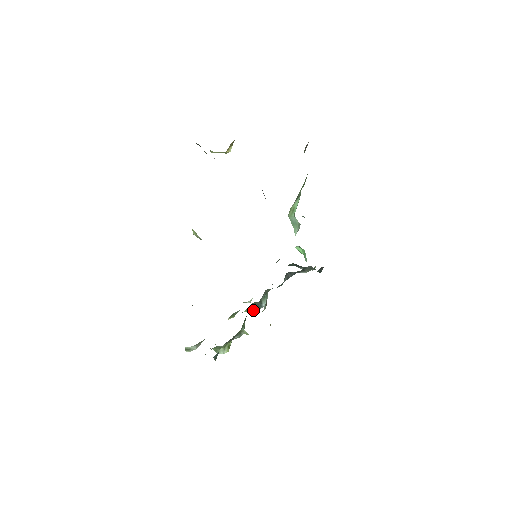
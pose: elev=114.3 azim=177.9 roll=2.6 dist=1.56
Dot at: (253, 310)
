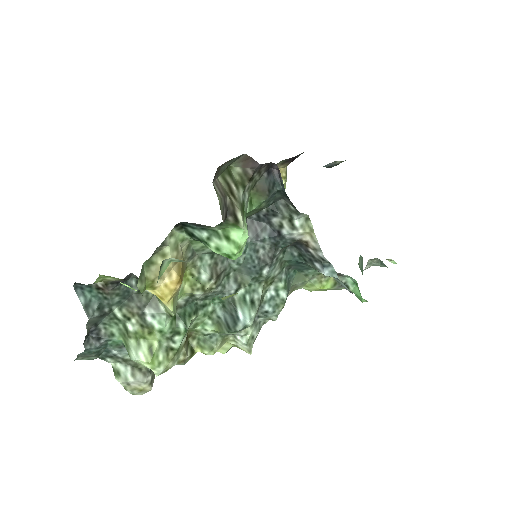
Dot at: (227, 329)
